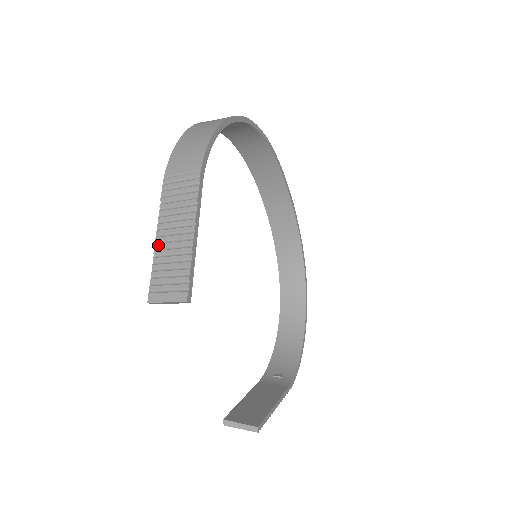
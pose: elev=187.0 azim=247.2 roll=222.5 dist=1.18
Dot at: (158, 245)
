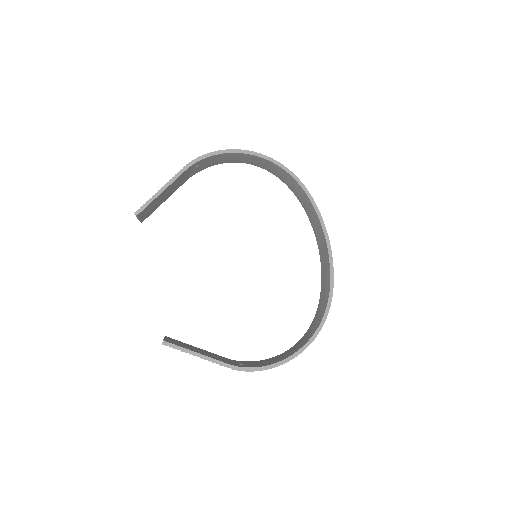
Dot at: occluded
